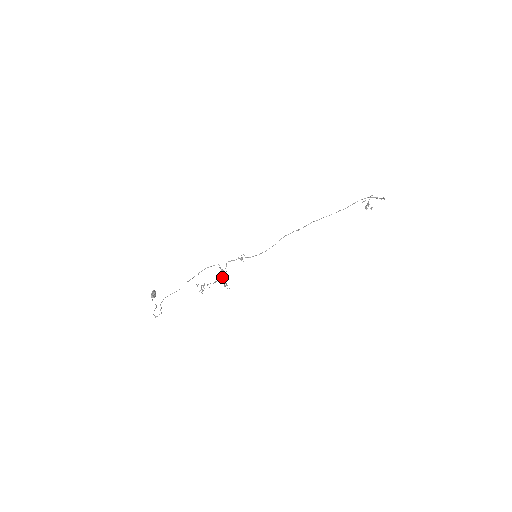
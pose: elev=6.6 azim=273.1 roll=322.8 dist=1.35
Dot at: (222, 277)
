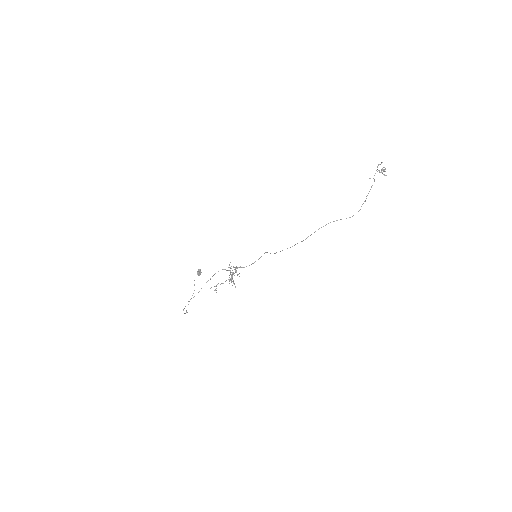
Dot at: (231, 276)
